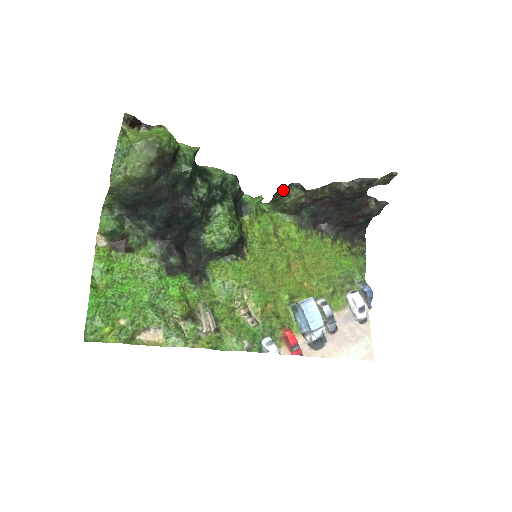
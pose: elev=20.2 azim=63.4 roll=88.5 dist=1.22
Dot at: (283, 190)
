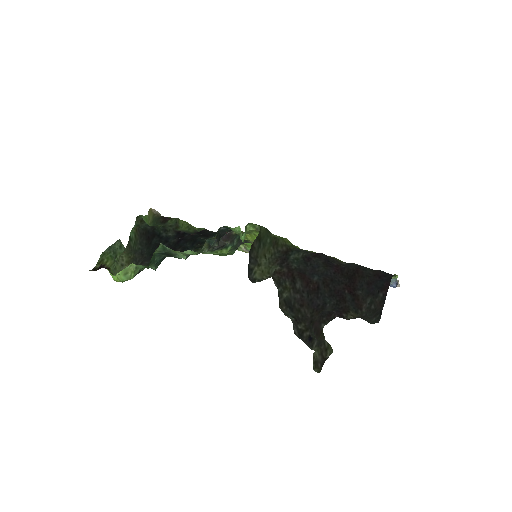
Dot at: (250, 262)
